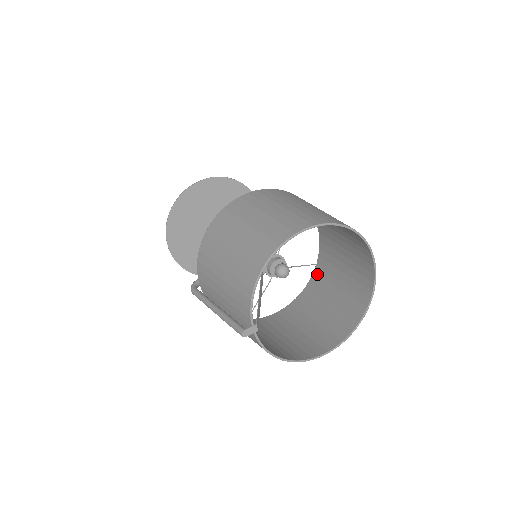
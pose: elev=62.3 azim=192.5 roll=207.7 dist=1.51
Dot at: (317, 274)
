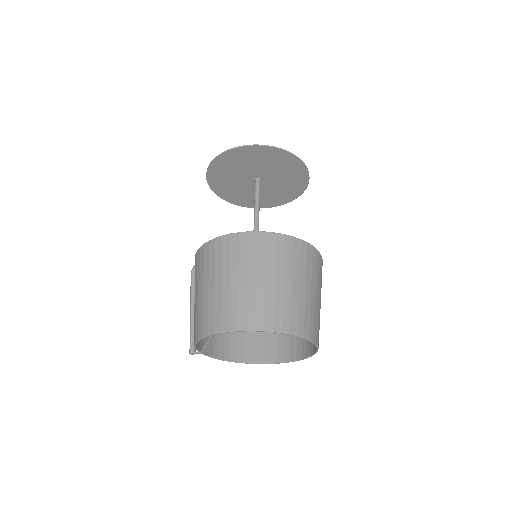
Dot at: occluded
